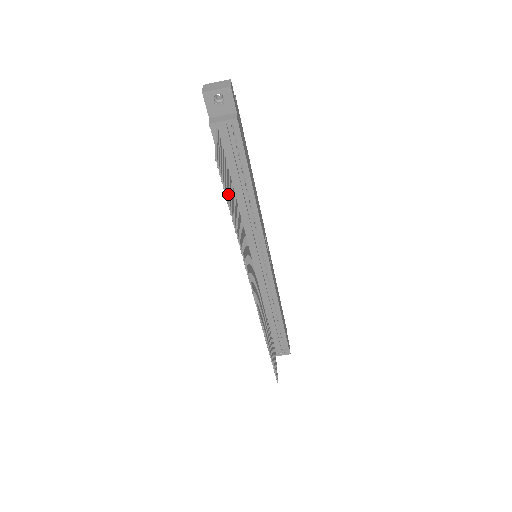
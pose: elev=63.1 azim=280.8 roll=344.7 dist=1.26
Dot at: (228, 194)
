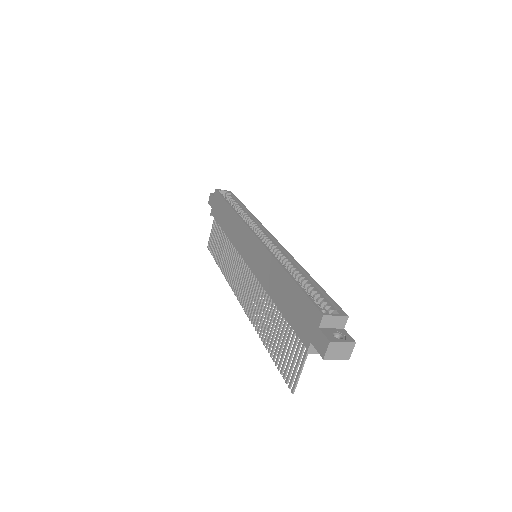
Dot at: (280, 358)
